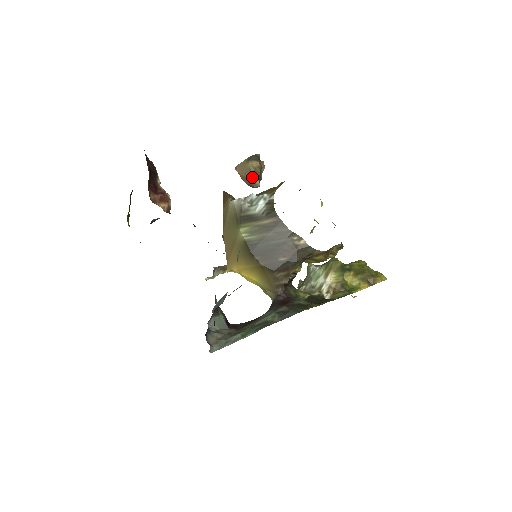
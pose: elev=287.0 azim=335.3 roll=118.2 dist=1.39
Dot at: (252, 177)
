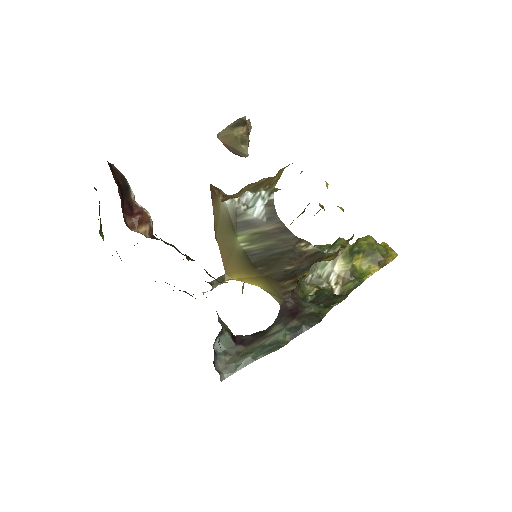
Dot at: (239, 147)
